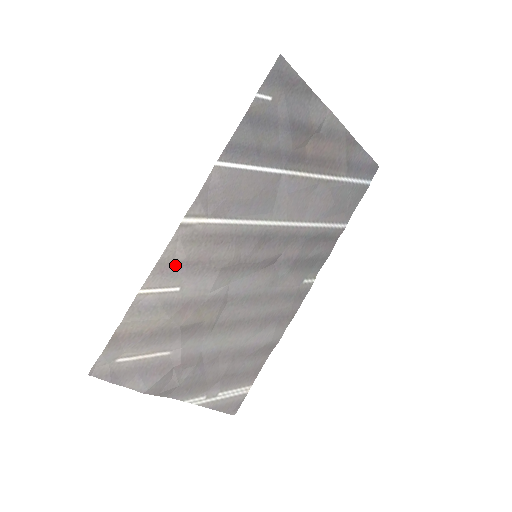
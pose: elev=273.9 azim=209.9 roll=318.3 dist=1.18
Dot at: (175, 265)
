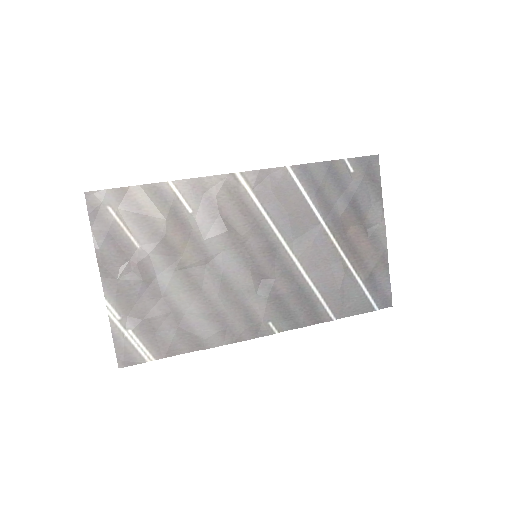
Dot at: (205, 193)
